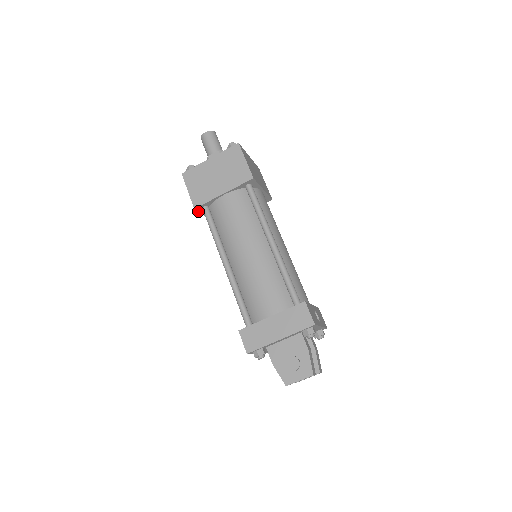
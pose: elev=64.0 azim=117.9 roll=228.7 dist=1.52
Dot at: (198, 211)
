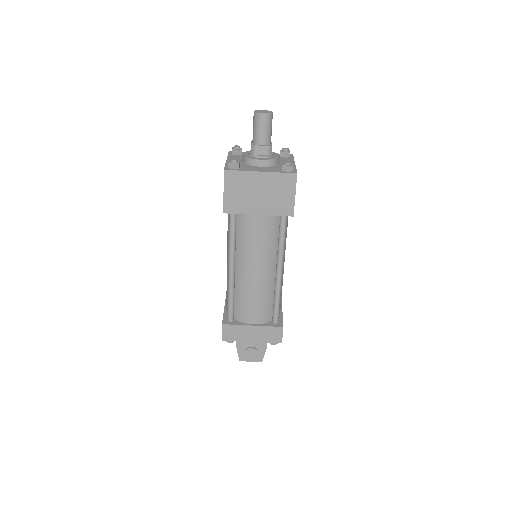
Dot at: occluded
